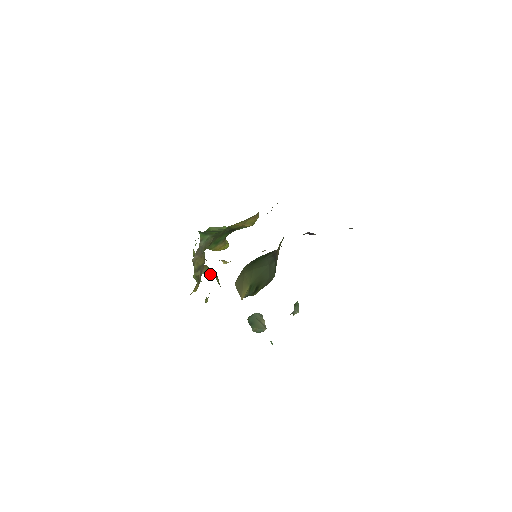
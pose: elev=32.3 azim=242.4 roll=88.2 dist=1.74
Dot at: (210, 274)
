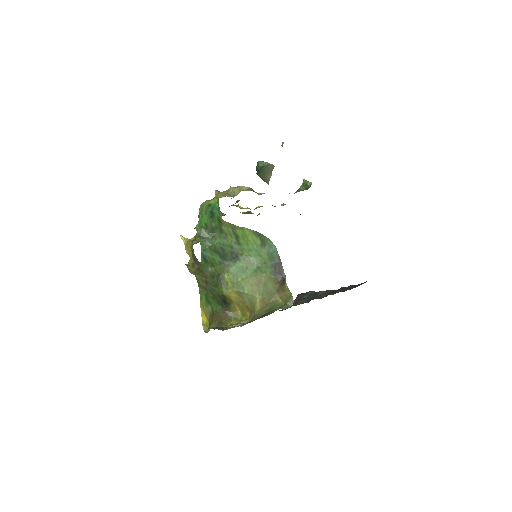
Dot at: occluded
